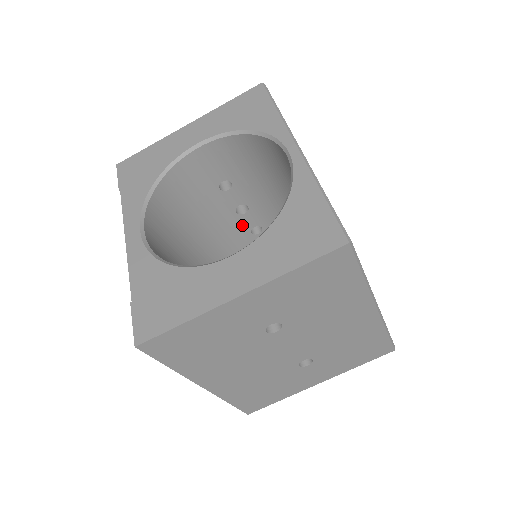
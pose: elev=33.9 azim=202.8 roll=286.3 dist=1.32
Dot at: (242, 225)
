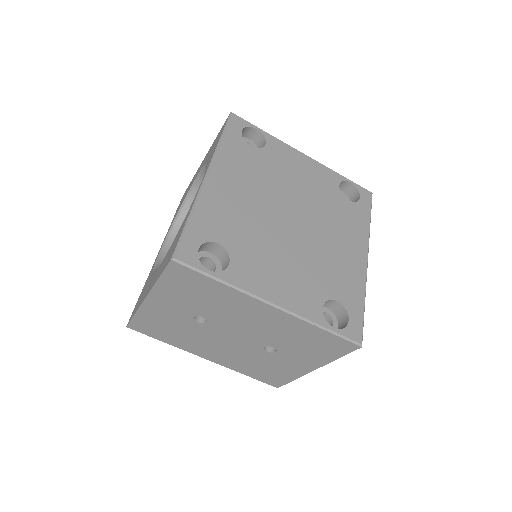
Dot at: occluded
